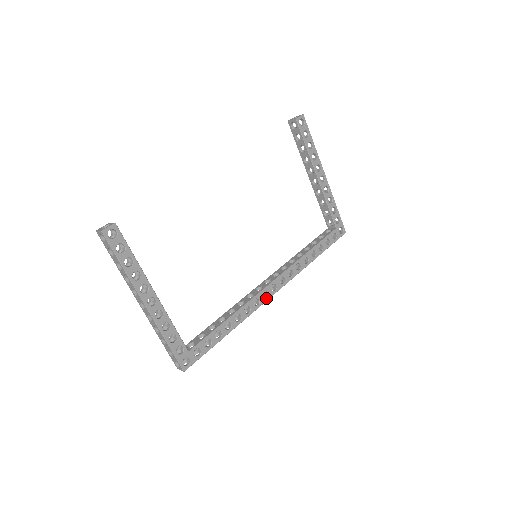
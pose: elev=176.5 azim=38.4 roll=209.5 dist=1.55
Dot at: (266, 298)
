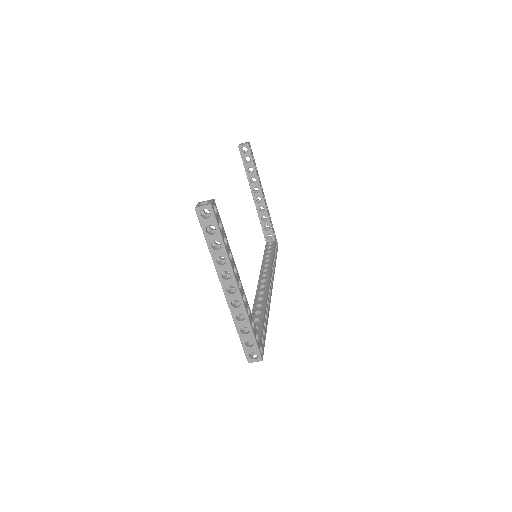
Dot at: (271, 294)
